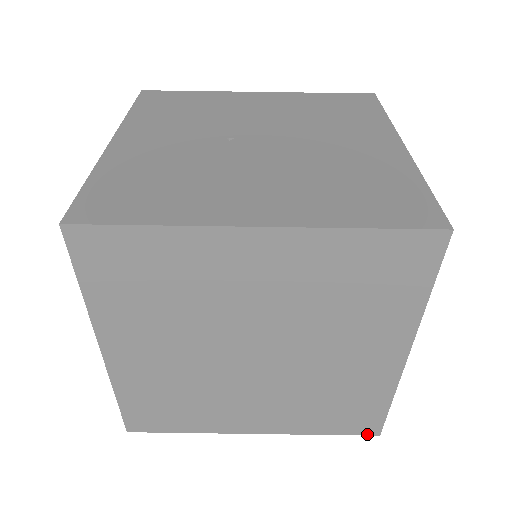
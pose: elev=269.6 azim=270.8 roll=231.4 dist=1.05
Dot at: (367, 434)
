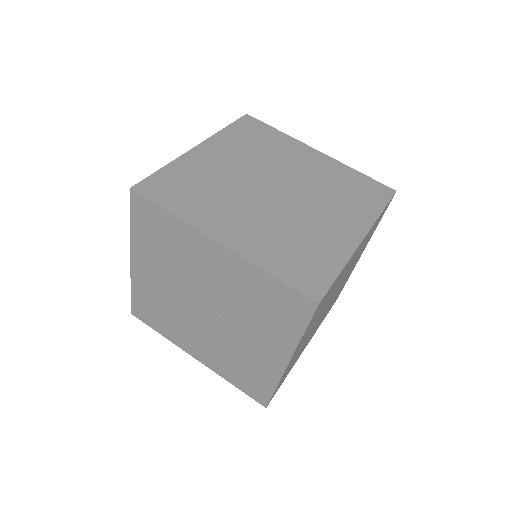
Dot at: (309, 296)
